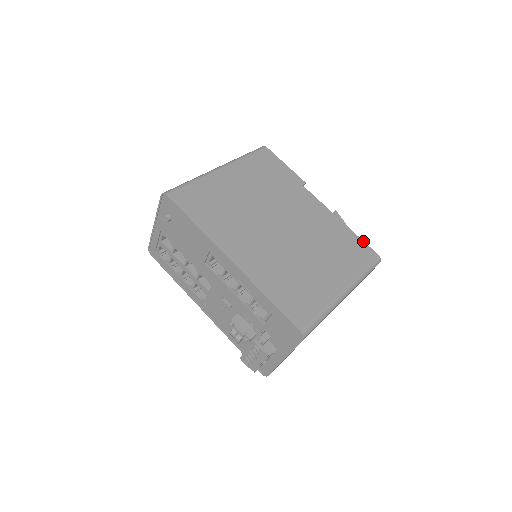
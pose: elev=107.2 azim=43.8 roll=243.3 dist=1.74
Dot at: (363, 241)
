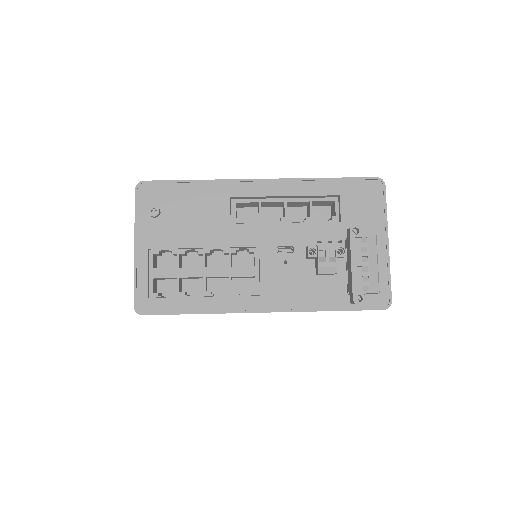
Dot at: occluded
